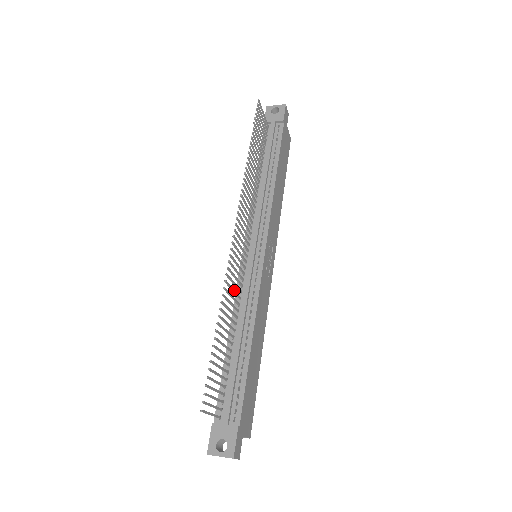
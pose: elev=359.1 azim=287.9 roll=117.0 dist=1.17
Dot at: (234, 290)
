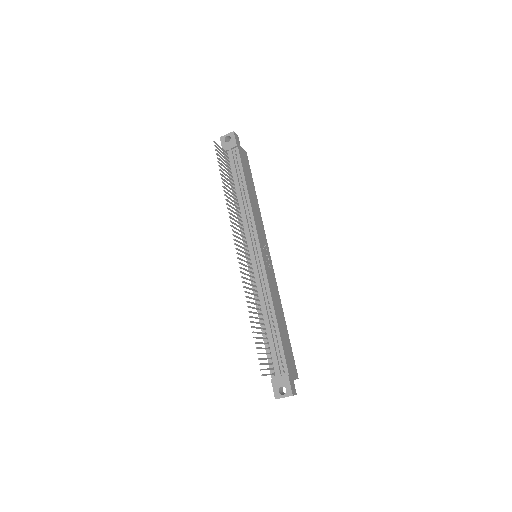
Dot at: (251, 289)
